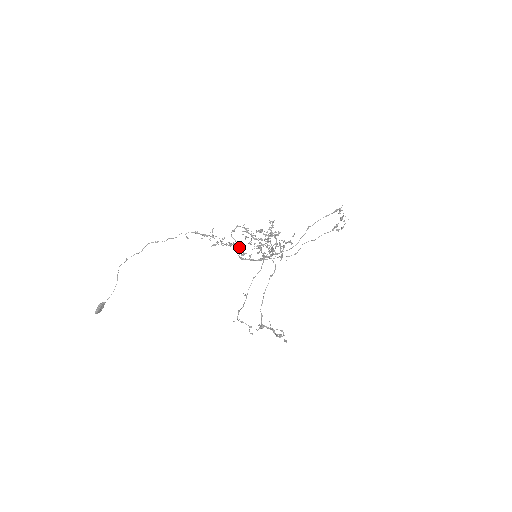
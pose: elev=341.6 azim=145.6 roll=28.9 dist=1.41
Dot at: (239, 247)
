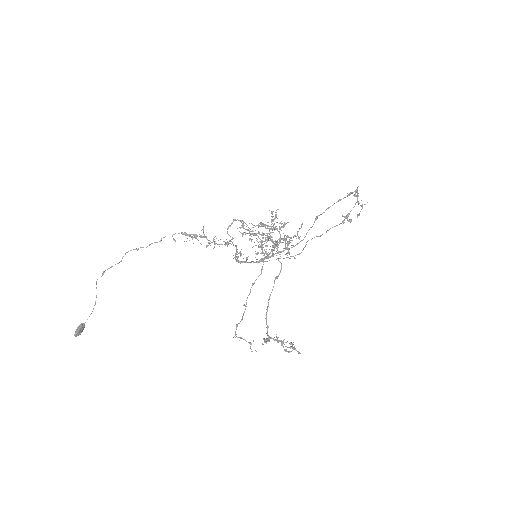
Dot at: occluded
